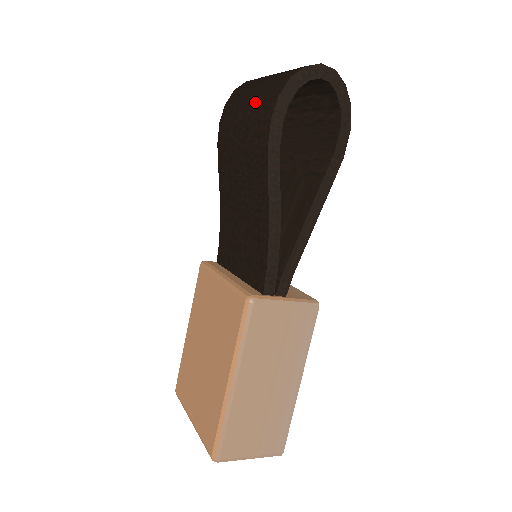
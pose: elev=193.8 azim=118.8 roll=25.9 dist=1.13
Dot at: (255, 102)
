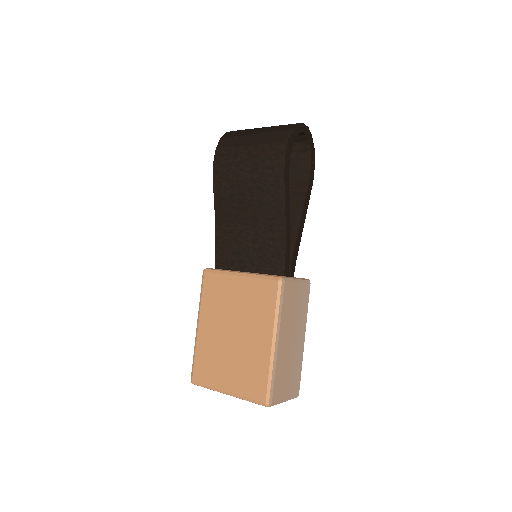
Dot at: (260, 146)
